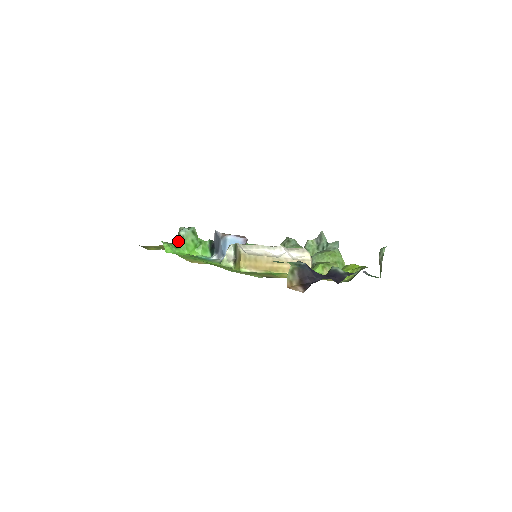
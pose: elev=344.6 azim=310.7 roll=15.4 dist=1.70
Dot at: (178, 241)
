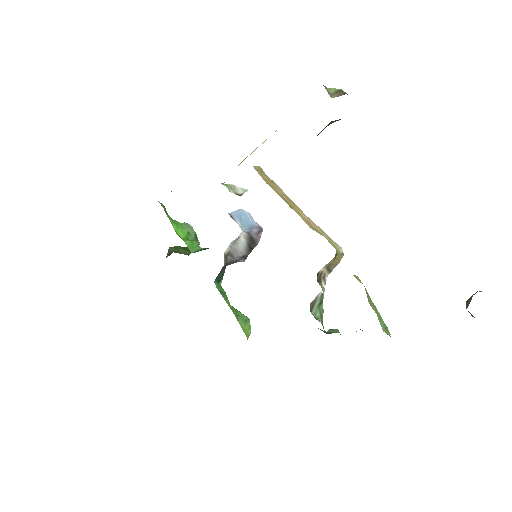
Dot at: occluded
